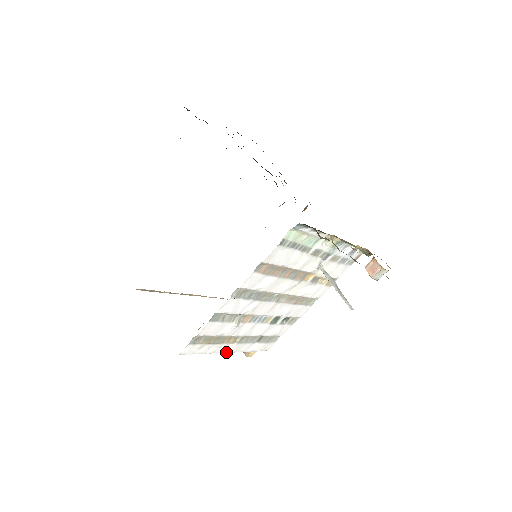
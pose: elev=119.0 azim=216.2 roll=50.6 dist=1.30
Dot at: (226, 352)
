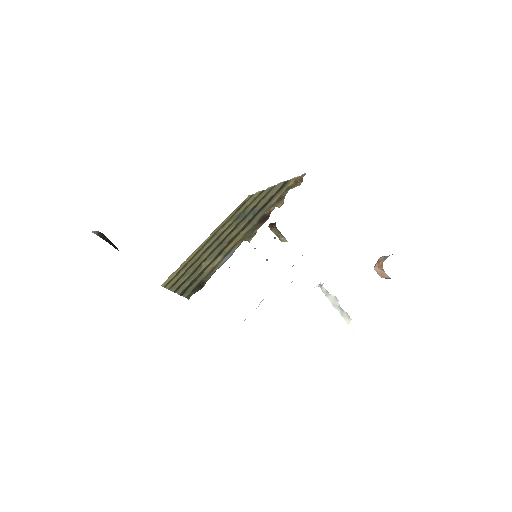
Dot at: occluded
